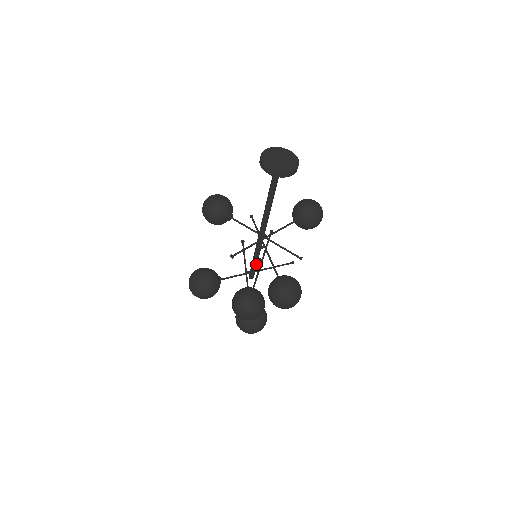
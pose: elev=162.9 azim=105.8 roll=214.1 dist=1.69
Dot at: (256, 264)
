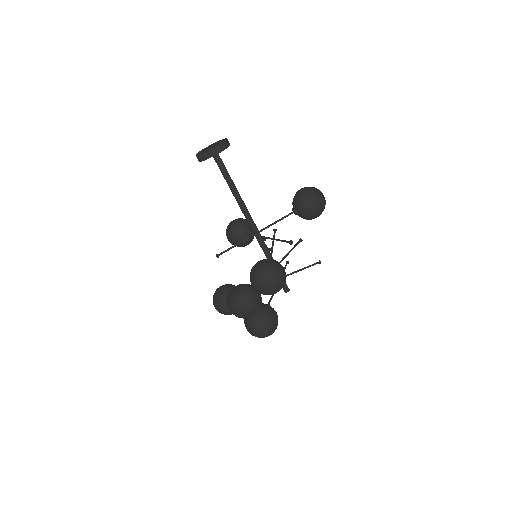
Dot at: occluded
